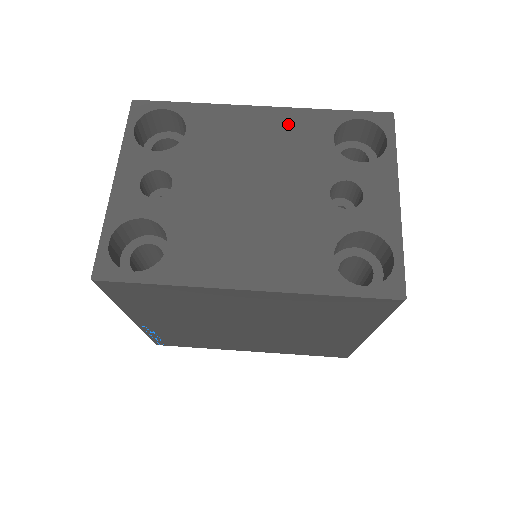
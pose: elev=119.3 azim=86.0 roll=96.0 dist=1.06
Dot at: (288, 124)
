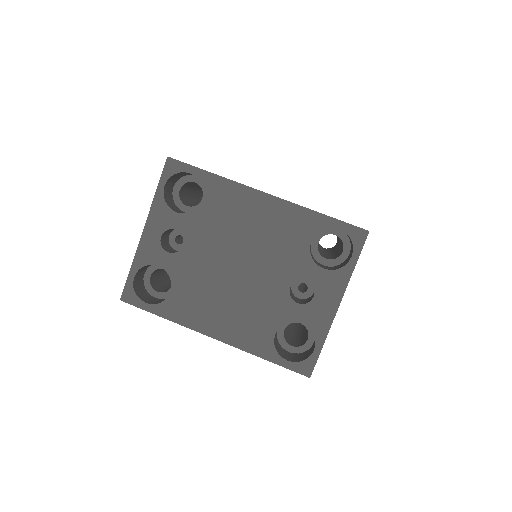
Dot at: (281, 217)
